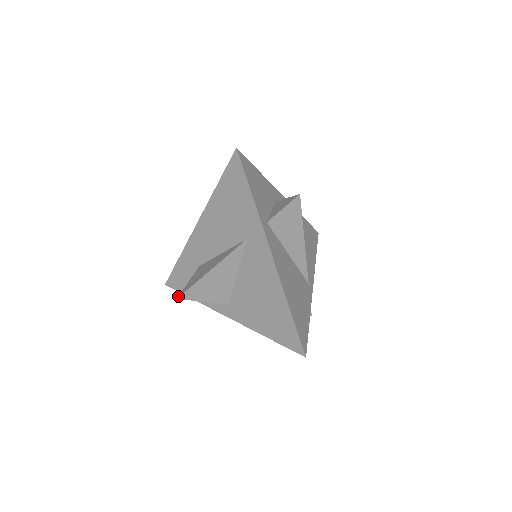
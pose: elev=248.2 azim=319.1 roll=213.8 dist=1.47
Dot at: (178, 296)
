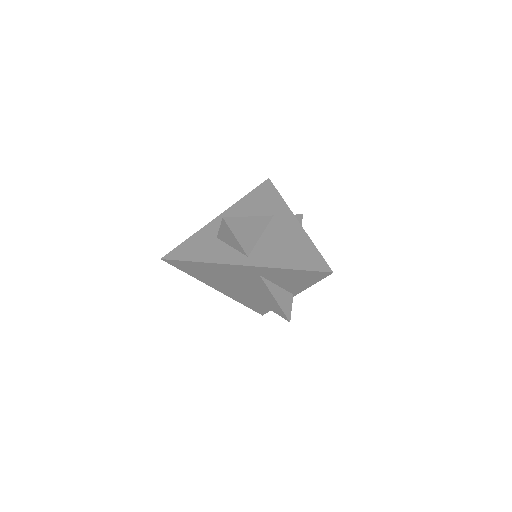
Dot at: (222, 218)
